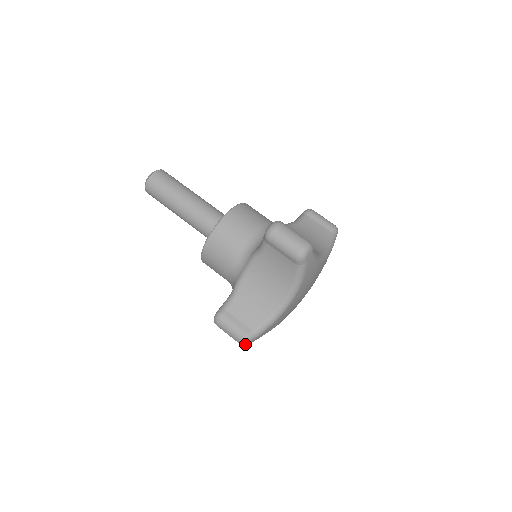
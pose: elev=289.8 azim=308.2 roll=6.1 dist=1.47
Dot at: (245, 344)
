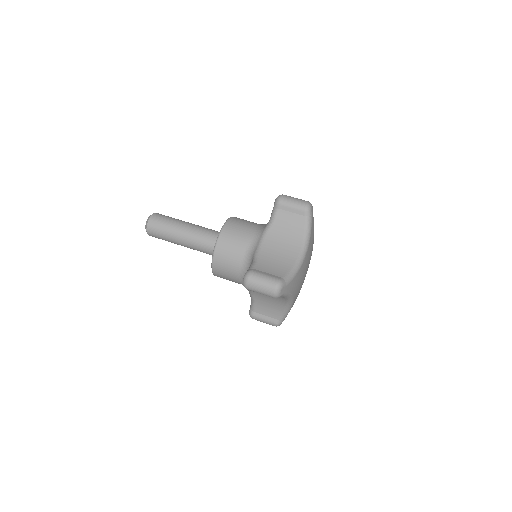
Dot at: (279, 325)
